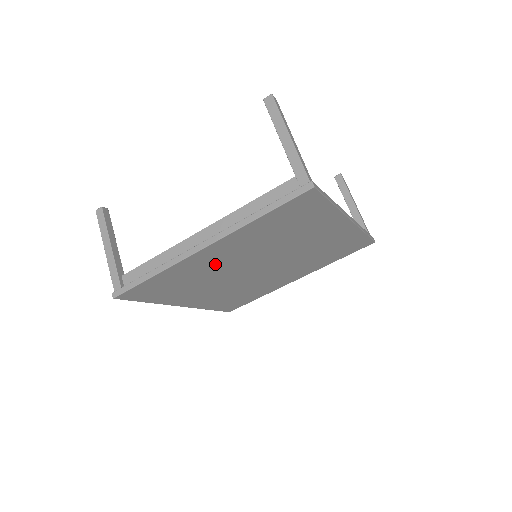
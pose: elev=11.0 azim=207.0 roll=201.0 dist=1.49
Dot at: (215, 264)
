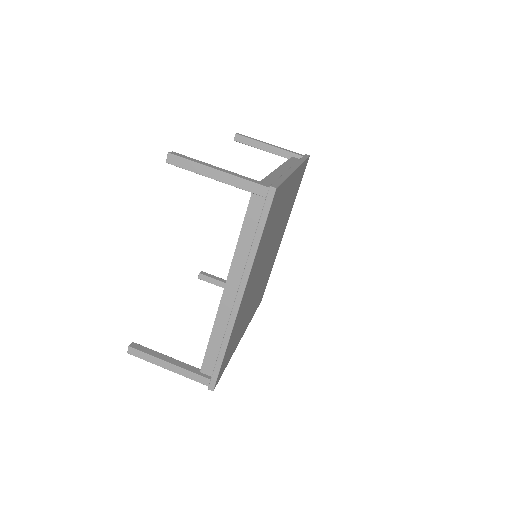
Dot at: (248, 296)
